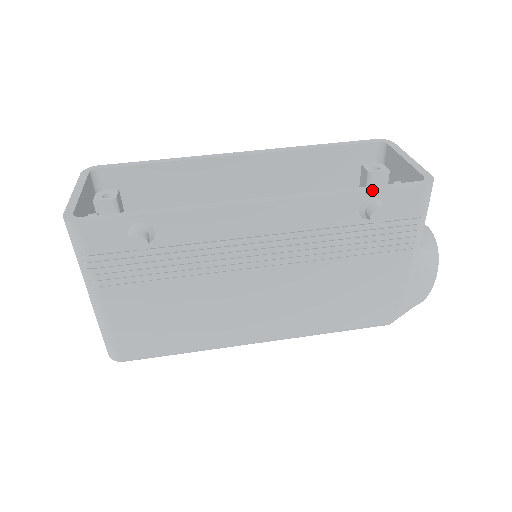
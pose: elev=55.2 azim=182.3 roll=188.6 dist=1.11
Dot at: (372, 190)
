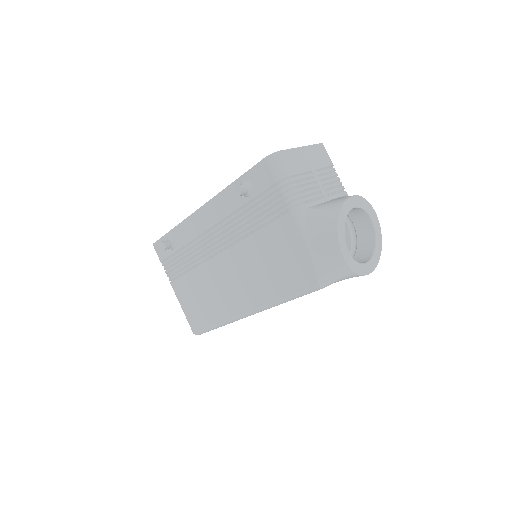
Dot at: (240, 176)
